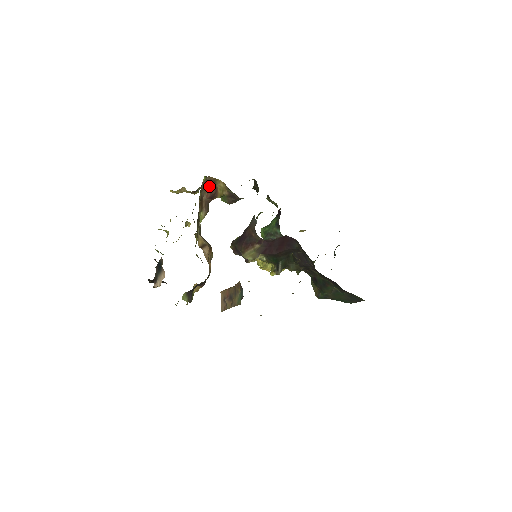
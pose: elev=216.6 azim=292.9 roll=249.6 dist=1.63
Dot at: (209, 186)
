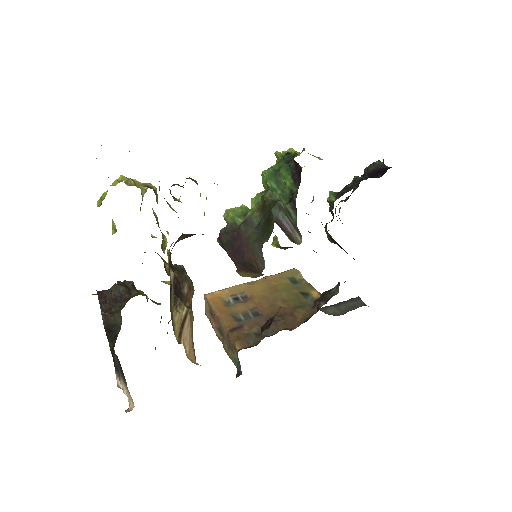
Dot at: (185, 235)
